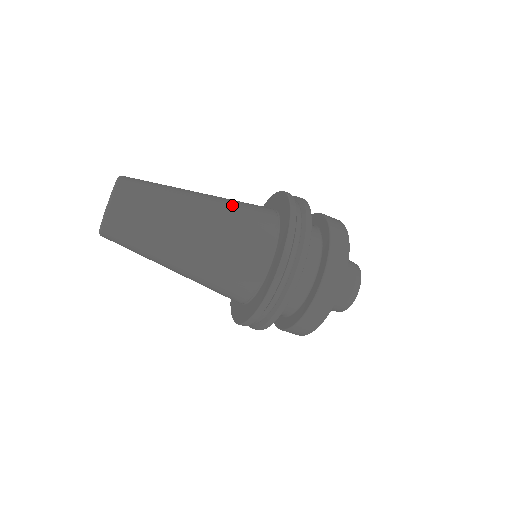
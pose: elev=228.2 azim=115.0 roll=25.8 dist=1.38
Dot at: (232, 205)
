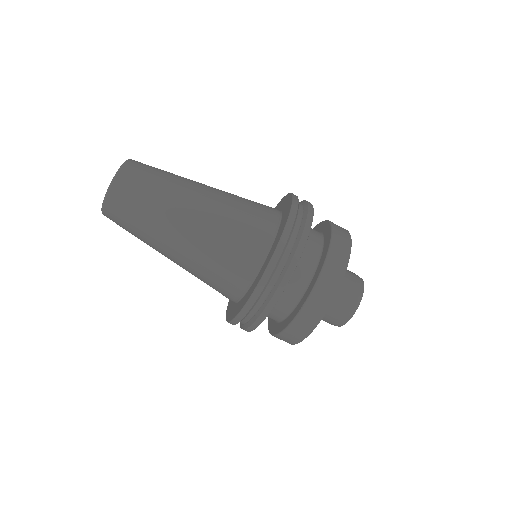
Dot at: (234, 201)
